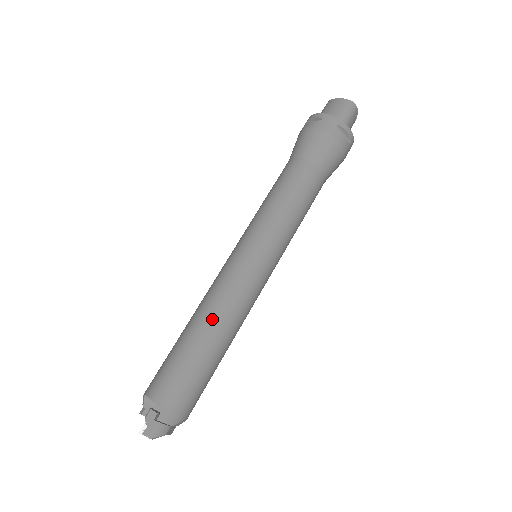
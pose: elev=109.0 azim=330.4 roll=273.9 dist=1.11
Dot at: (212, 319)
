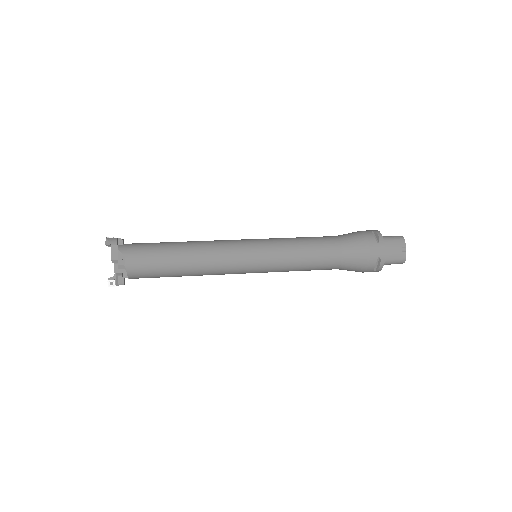
Dot at: (195, 241)
